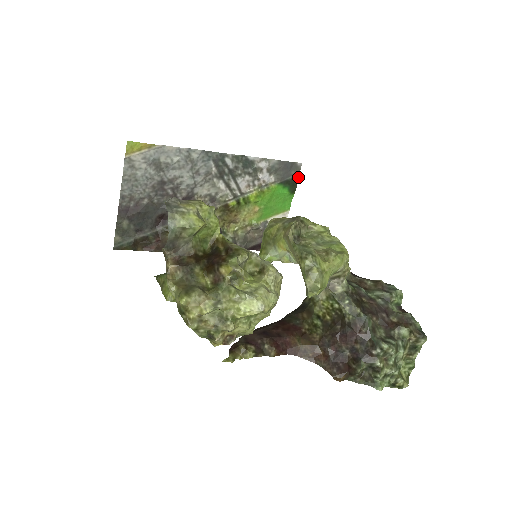
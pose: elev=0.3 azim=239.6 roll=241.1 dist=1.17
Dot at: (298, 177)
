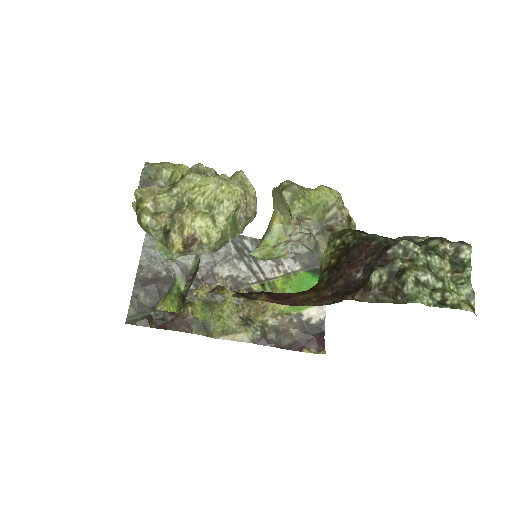
Dot at: occluded
